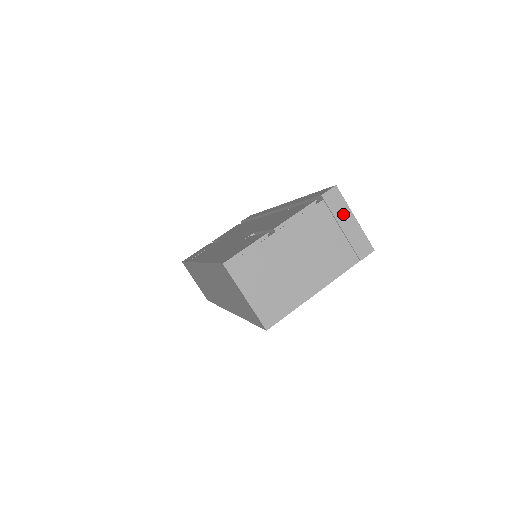
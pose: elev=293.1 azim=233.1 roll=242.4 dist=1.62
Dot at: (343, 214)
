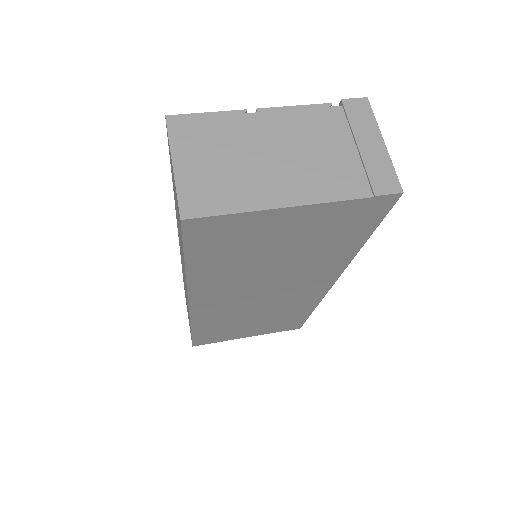
Dot at: (366, 130)
